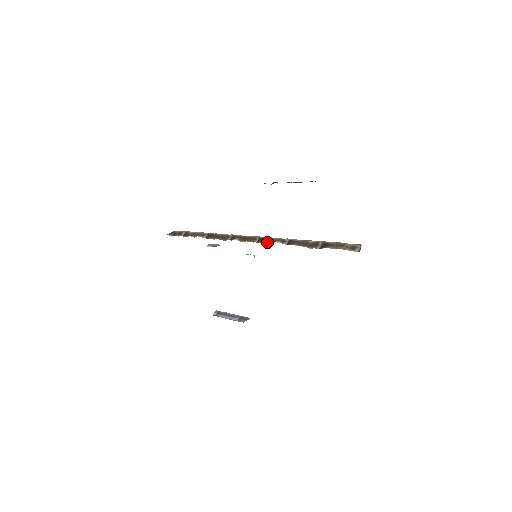
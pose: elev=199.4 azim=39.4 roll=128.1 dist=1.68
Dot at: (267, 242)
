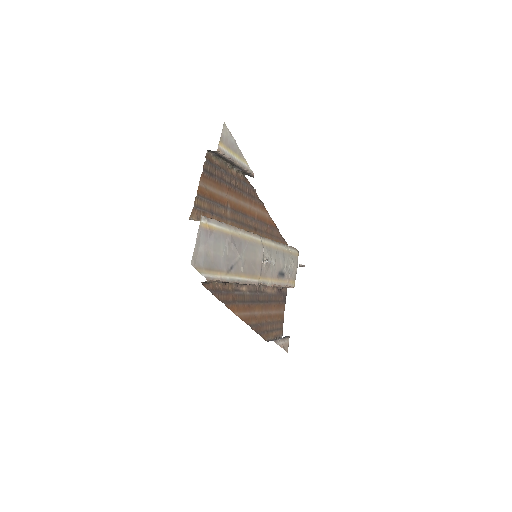
Dot at: occluded
